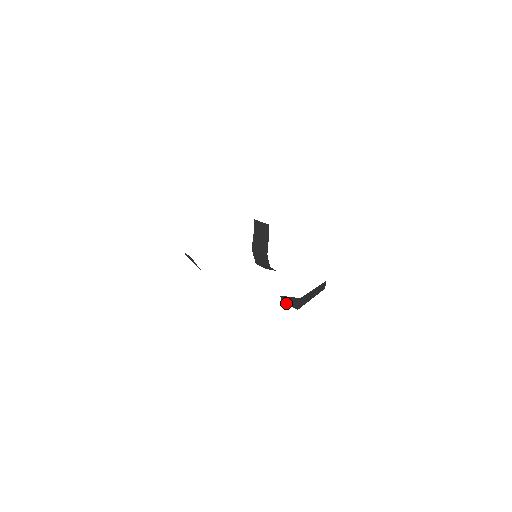
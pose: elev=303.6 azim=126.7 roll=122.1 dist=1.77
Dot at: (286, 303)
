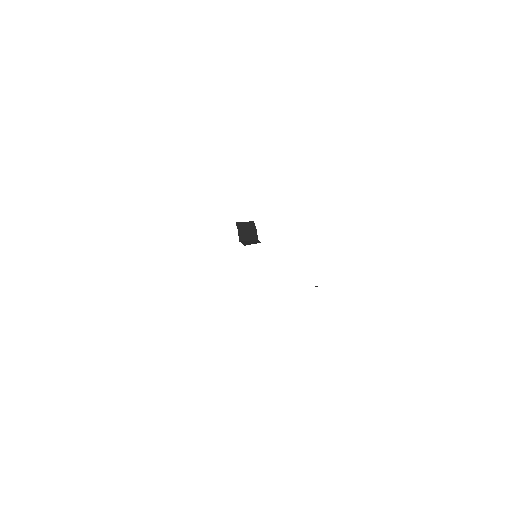
Dot at: occluded
